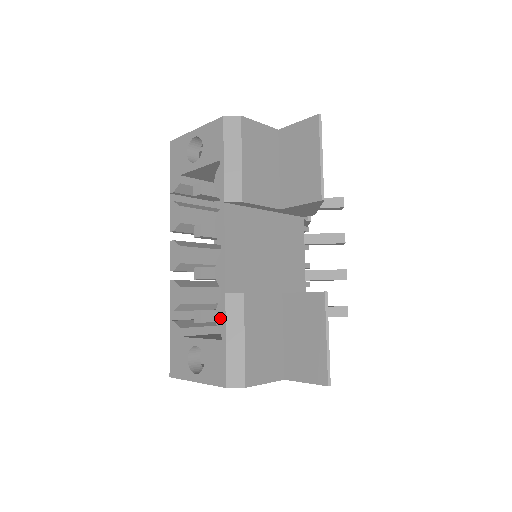
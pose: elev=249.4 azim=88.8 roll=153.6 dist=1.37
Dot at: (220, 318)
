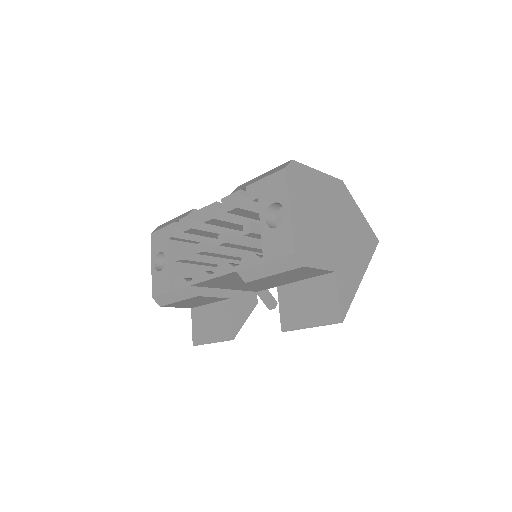
Dot at: (178, 283)
